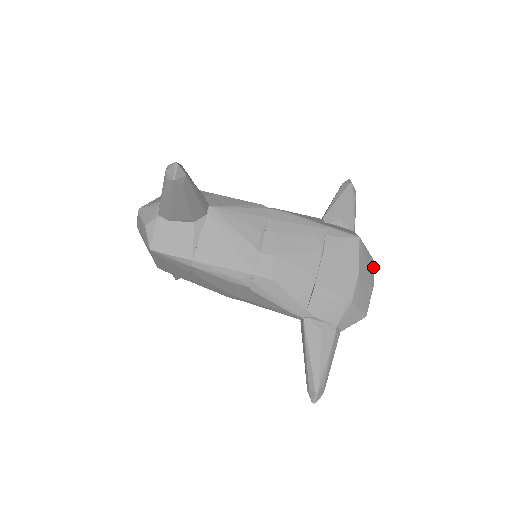
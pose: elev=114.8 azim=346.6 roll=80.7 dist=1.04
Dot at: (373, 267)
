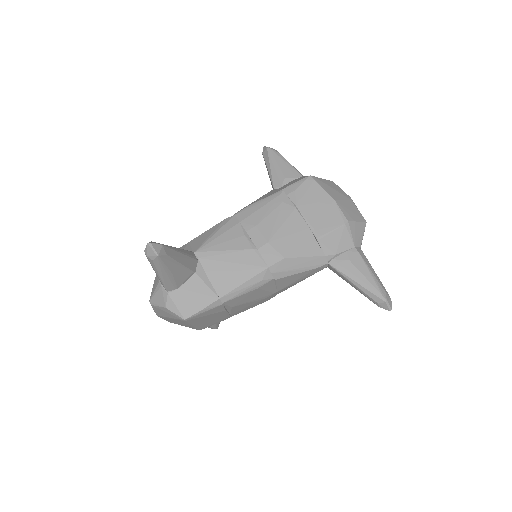
Dot at: (338, 187)
